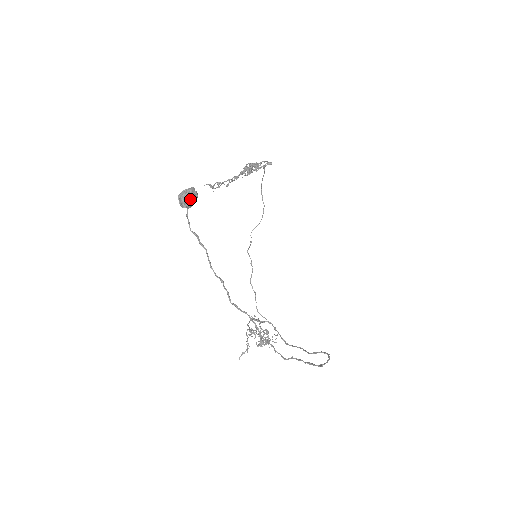
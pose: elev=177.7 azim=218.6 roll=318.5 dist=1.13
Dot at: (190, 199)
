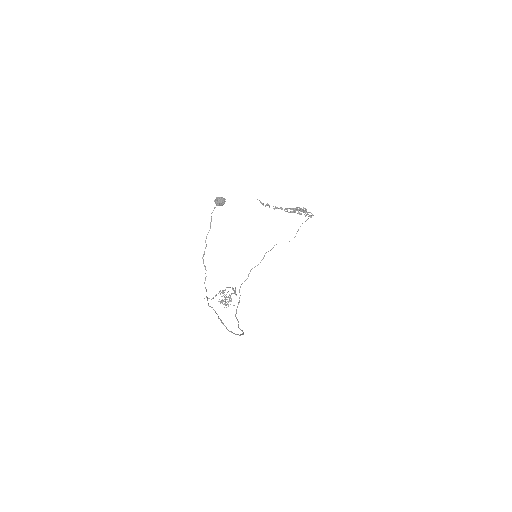
Dot at: (219, 202)
